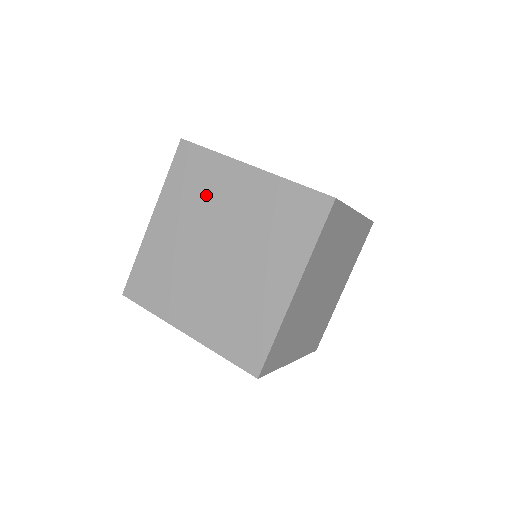
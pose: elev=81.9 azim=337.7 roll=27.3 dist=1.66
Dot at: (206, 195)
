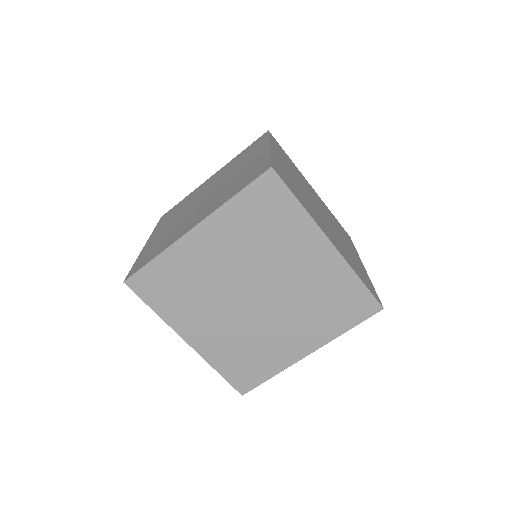
Dot at: (270, 242)
